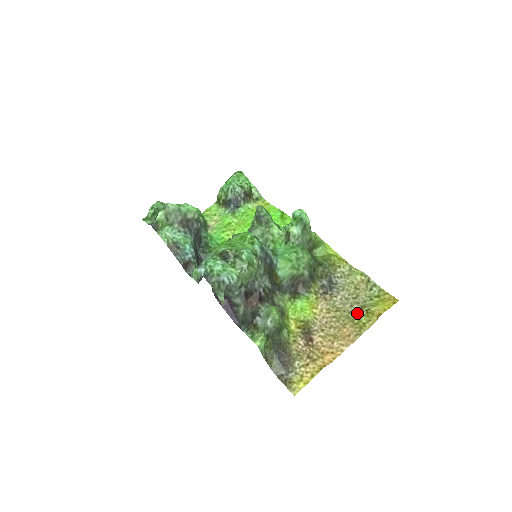
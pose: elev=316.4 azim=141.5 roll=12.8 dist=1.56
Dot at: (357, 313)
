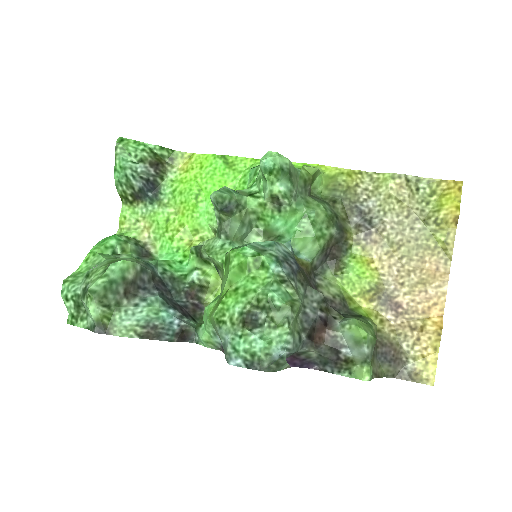
Dot at: (426, 234)
